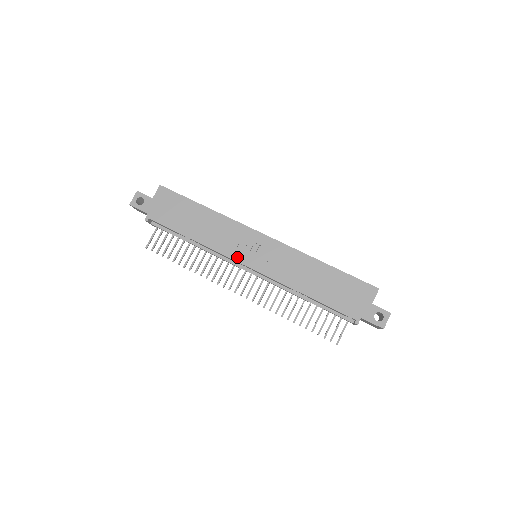
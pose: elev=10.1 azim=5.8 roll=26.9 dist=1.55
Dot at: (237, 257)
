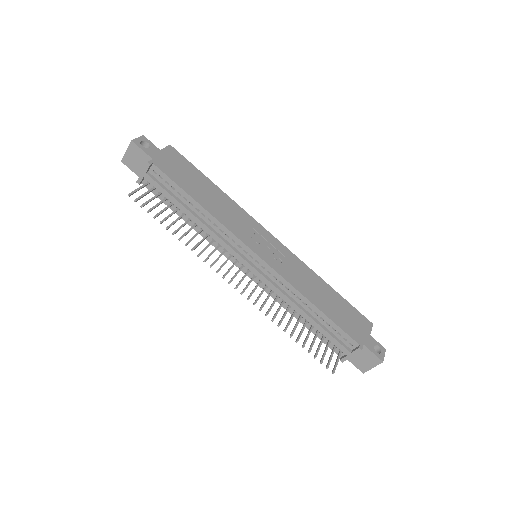
Dot at: (247, 242)
